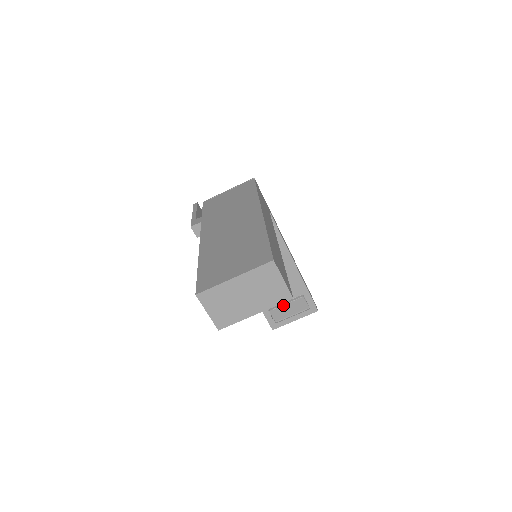
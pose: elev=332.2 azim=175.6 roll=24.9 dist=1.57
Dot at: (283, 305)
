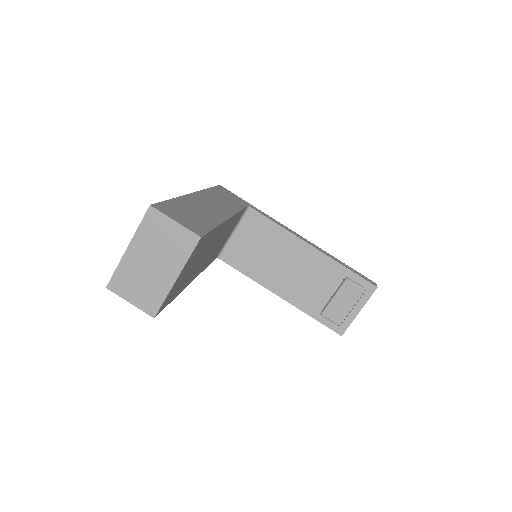
Dot at: (331, 300)
